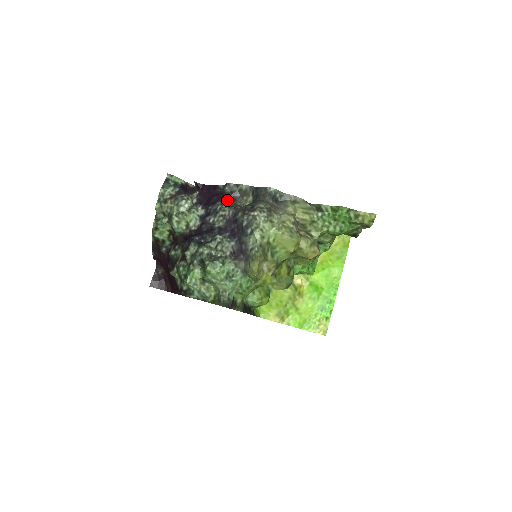
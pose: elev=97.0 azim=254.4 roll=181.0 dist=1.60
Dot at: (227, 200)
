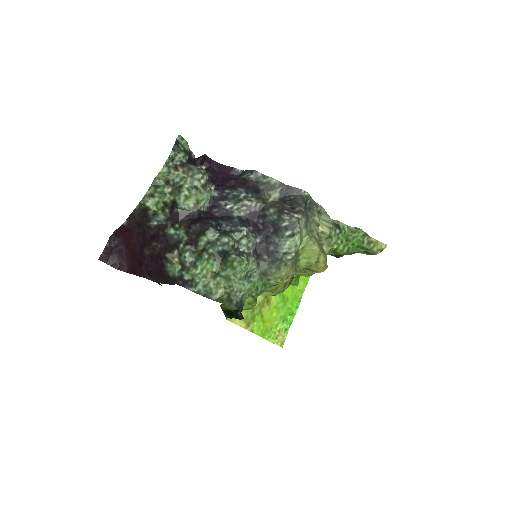
Dot at: (252, 189)
